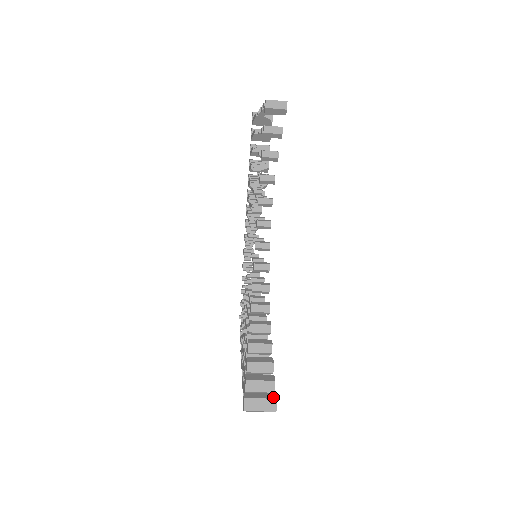
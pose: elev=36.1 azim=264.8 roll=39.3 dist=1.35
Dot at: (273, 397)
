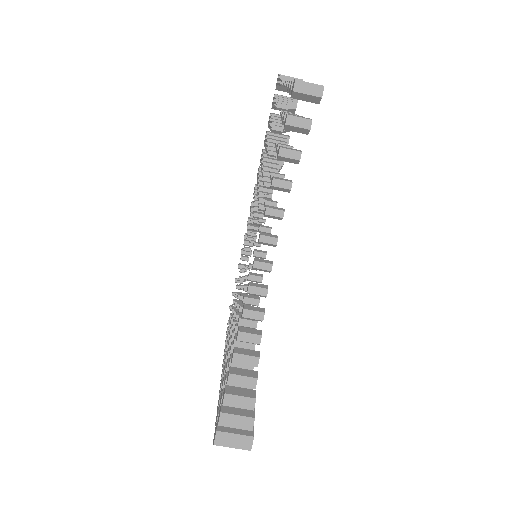
Dot at: (250, 434)
